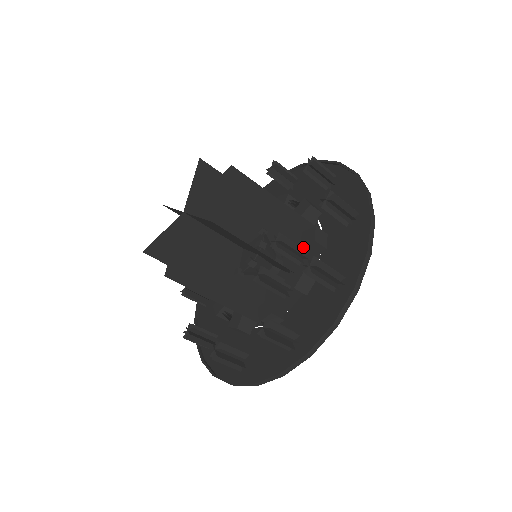
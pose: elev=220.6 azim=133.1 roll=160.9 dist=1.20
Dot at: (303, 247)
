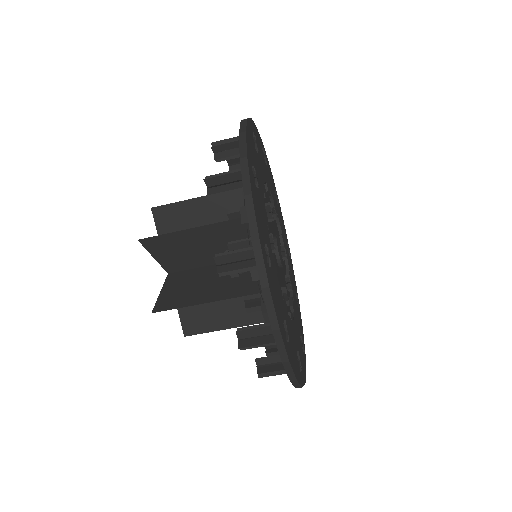
Dot at: occluded
